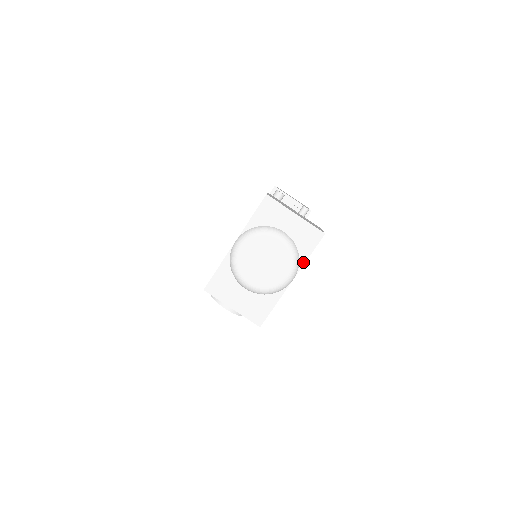
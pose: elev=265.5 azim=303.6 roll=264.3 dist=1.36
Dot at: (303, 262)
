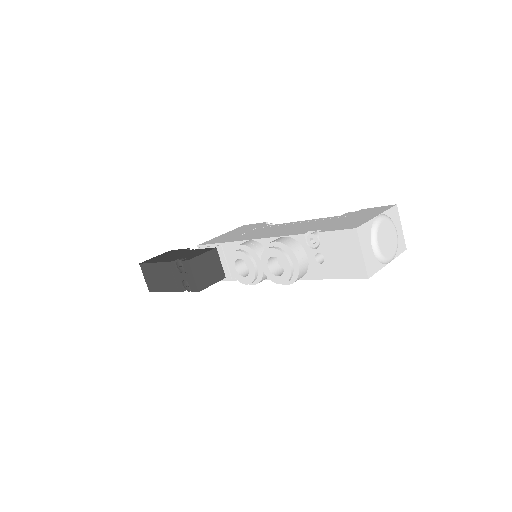
Dot at: (396, 256)
